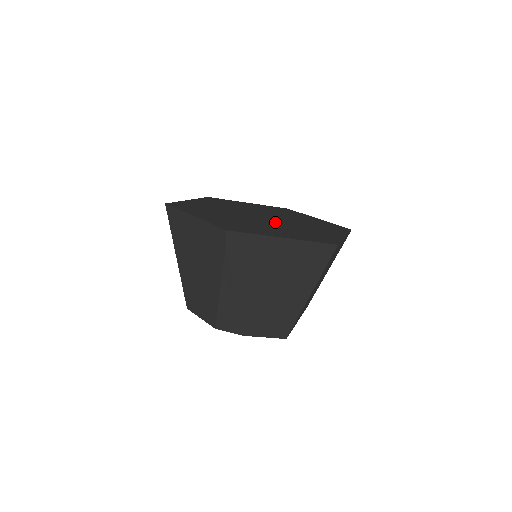
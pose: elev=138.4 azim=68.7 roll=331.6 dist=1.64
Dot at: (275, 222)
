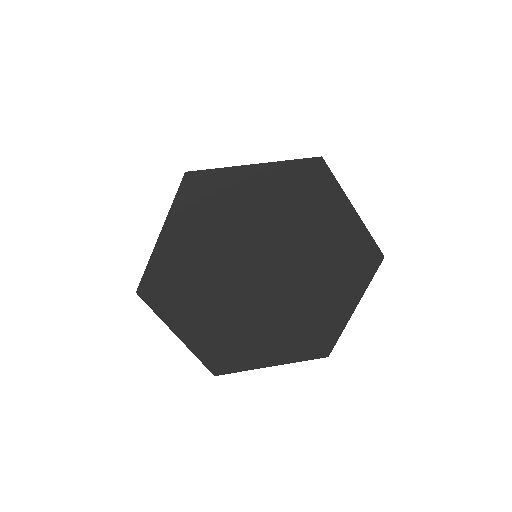
Dot at: (291, 274)
